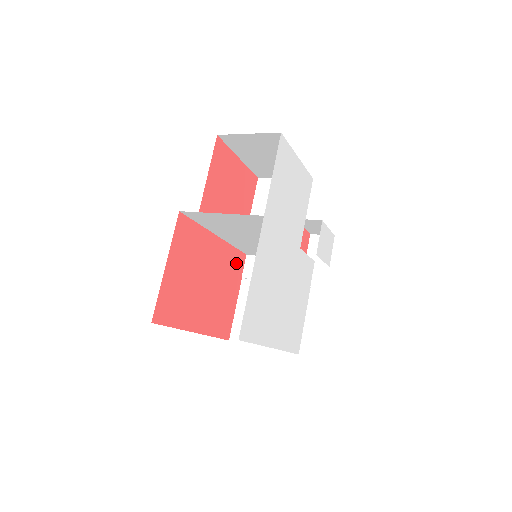
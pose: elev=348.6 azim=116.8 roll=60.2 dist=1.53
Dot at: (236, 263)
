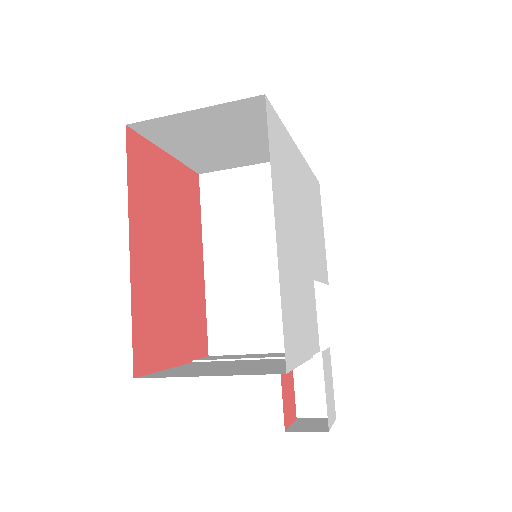
Dot at: (198, 331)
